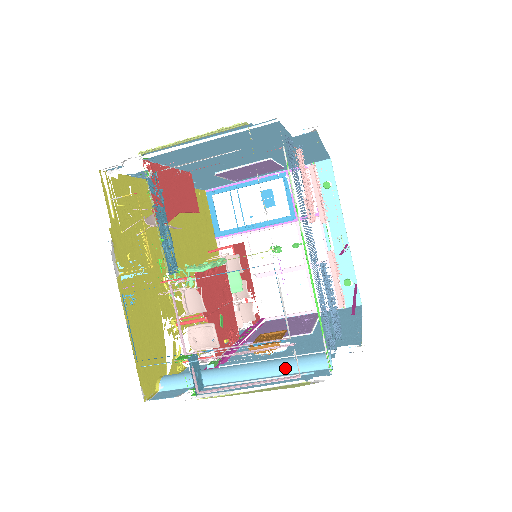
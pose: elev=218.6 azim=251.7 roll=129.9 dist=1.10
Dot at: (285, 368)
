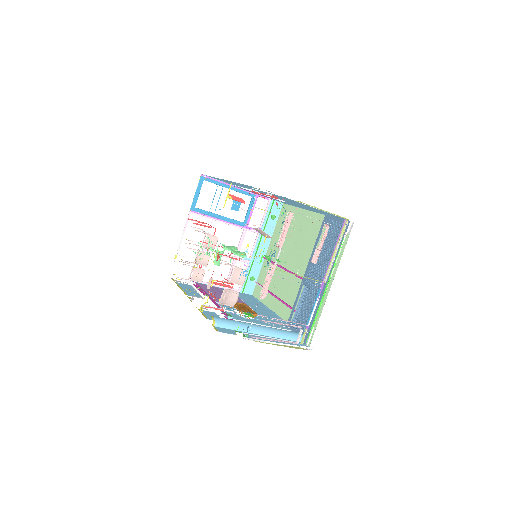
Dot at: (283, 335)
